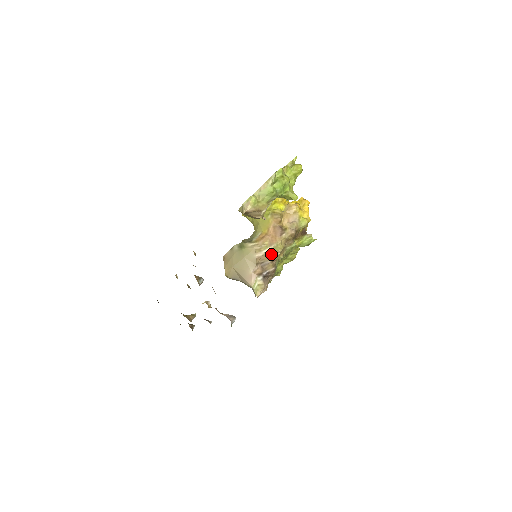
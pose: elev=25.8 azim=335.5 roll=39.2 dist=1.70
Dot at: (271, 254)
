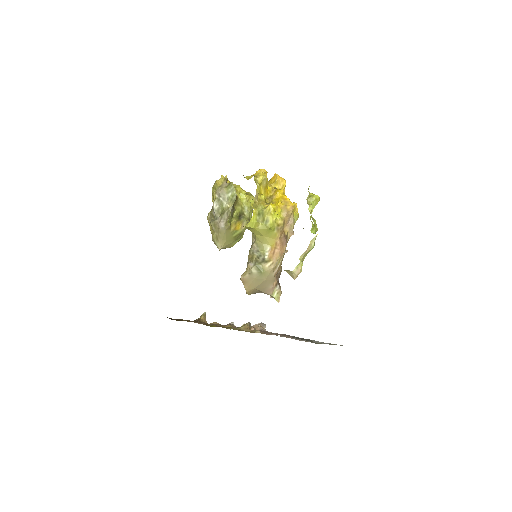
Dot at: (281, 263)
